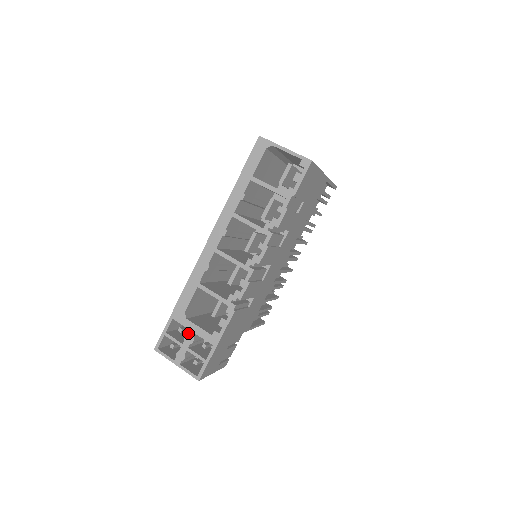
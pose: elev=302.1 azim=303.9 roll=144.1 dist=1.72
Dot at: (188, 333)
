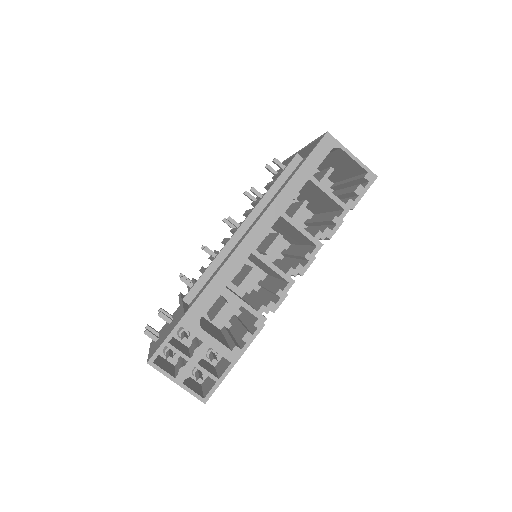
Dot at: (200, 346)
